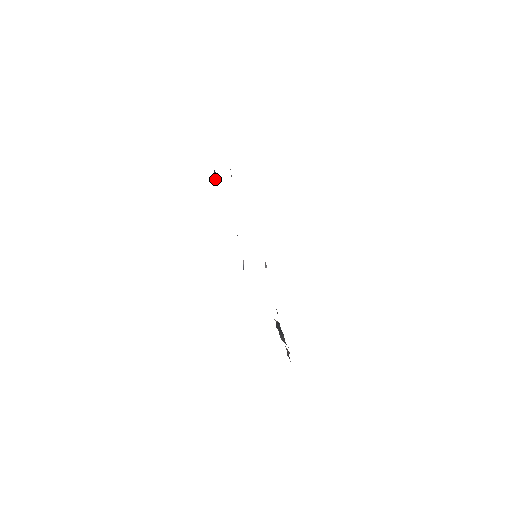
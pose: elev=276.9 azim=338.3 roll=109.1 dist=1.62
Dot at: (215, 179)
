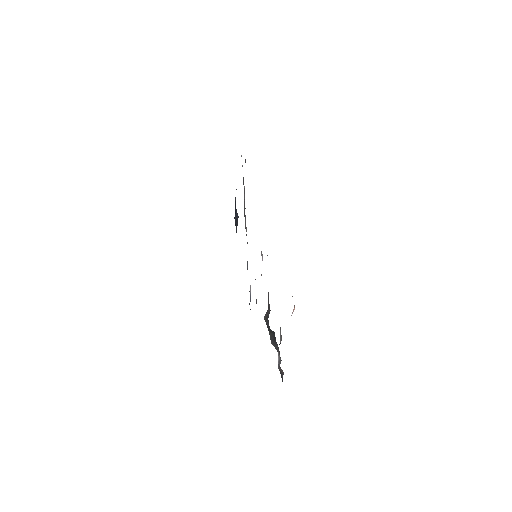
Dot at: (236, 217)
